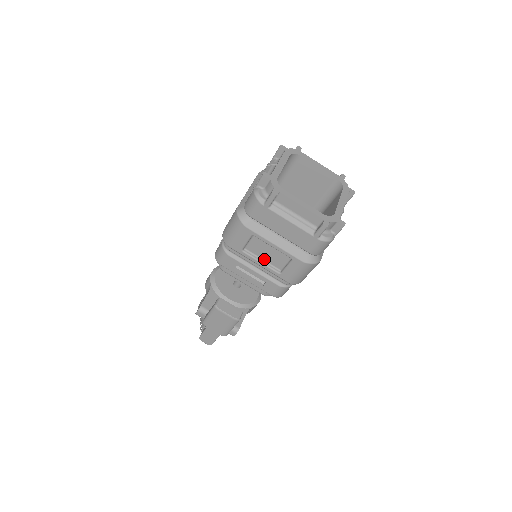
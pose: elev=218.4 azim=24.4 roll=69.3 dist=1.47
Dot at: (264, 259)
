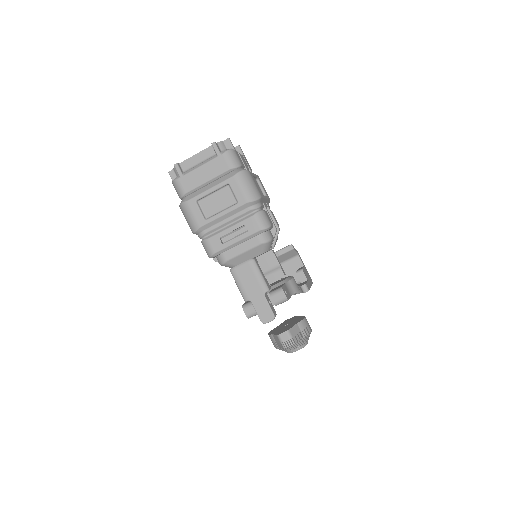
Dot at: (222, 209)
